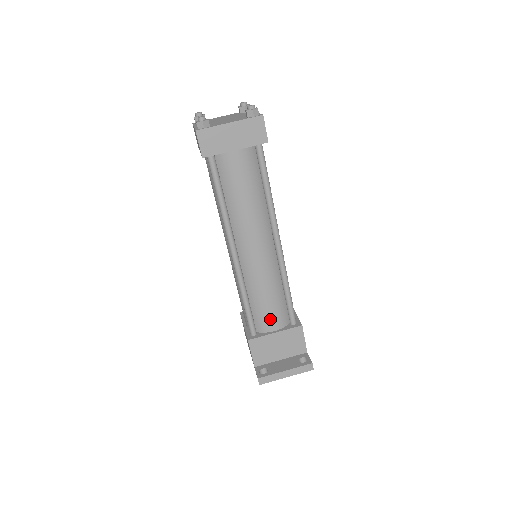
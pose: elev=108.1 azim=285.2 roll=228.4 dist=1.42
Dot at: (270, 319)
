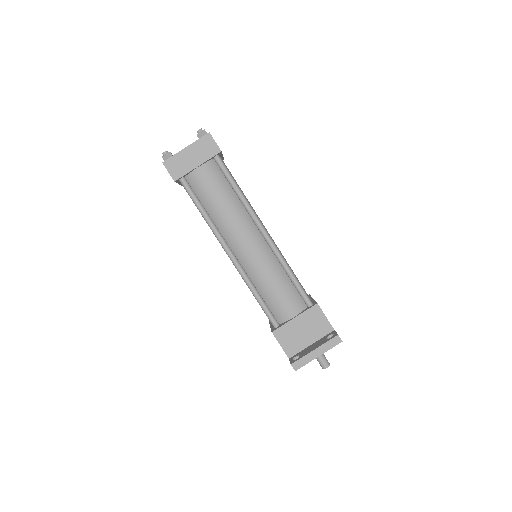
Dot at: (285, 306)
